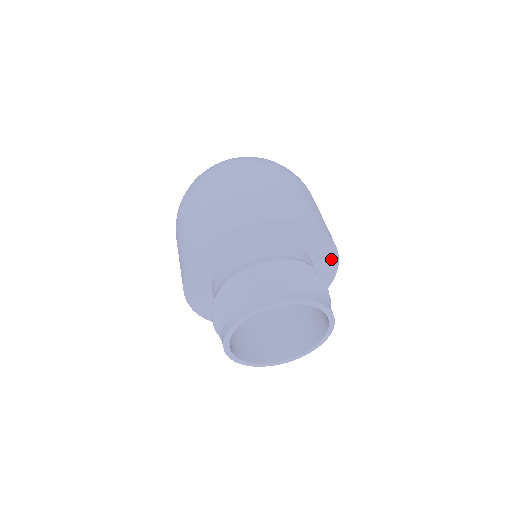
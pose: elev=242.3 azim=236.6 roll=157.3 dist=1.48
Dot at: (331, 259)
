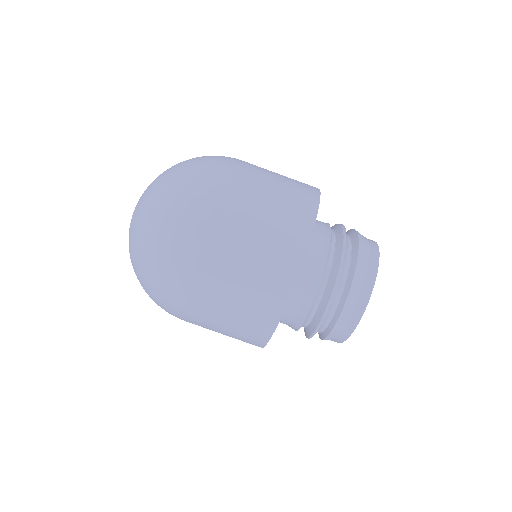
Dot at: occluded
